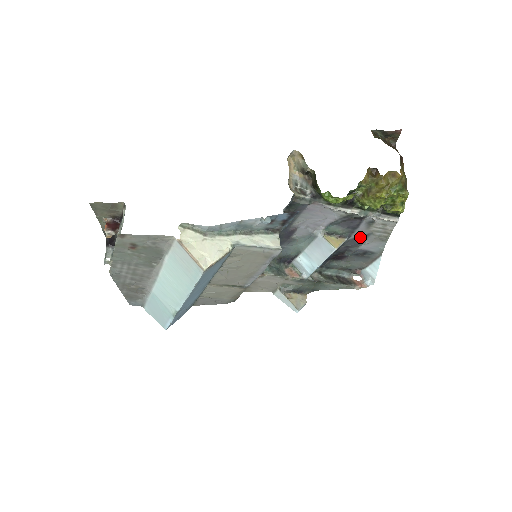
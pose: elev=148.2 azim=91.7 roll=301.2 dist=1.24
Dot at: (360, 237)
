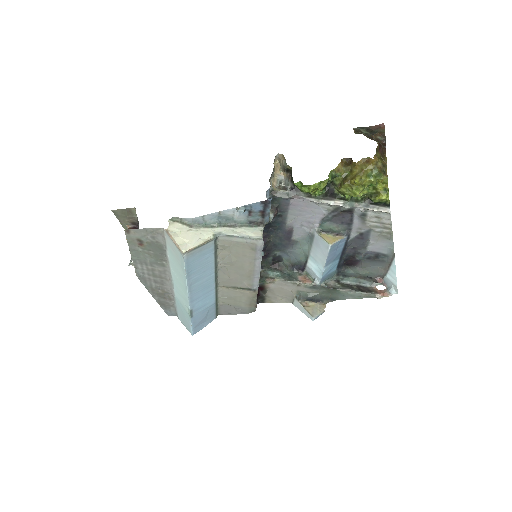
Dot at: (361, 235)
